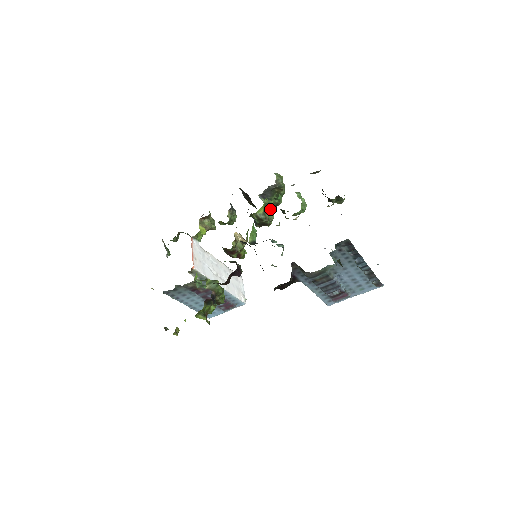
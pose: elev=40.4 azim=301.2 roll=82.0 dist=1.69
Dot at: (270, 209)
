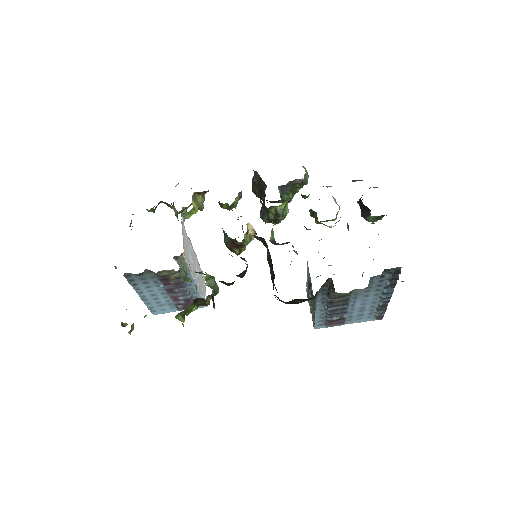
Dot at: occluded
